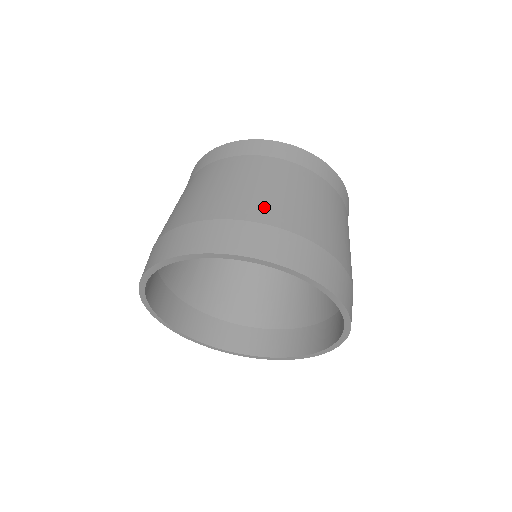
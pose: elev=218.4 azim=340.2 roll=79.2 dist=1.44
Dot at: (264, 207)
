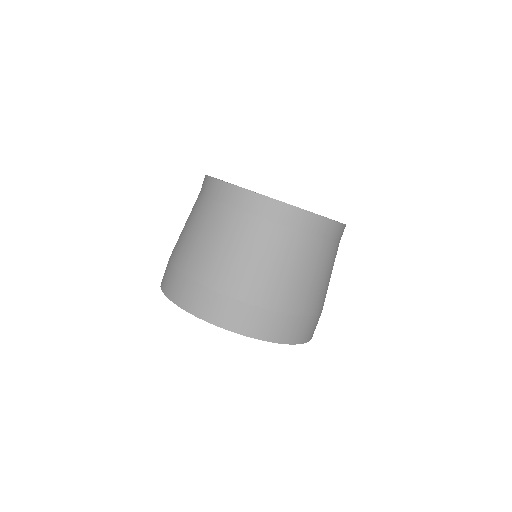
Dot at: (259, 288)
